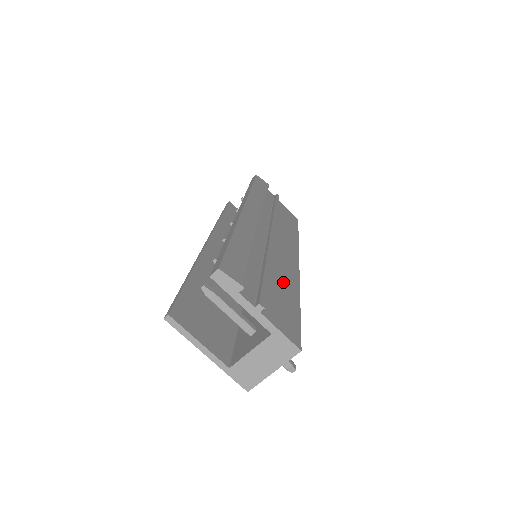
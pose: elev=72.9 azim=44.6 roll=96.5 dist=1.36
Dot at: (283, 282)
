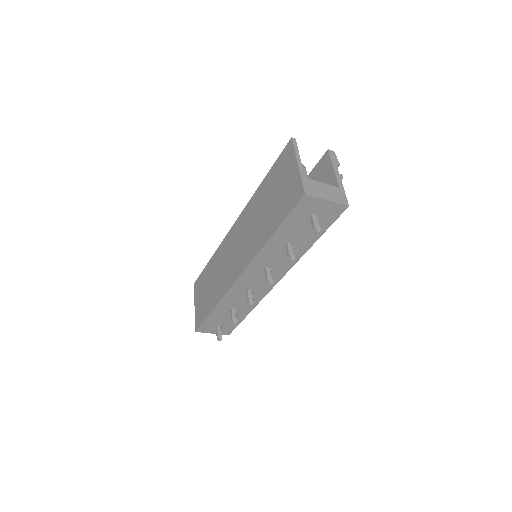
Dot at: occluded
